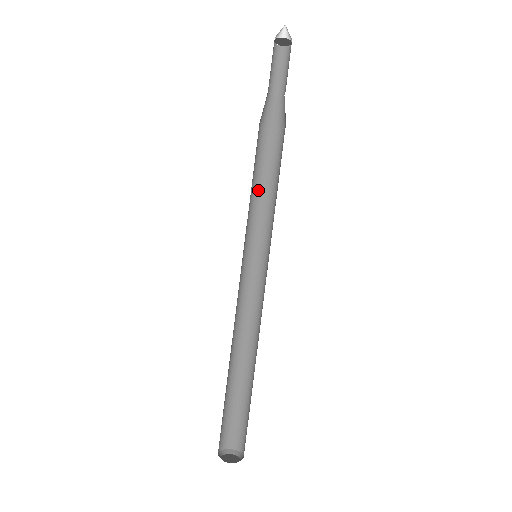
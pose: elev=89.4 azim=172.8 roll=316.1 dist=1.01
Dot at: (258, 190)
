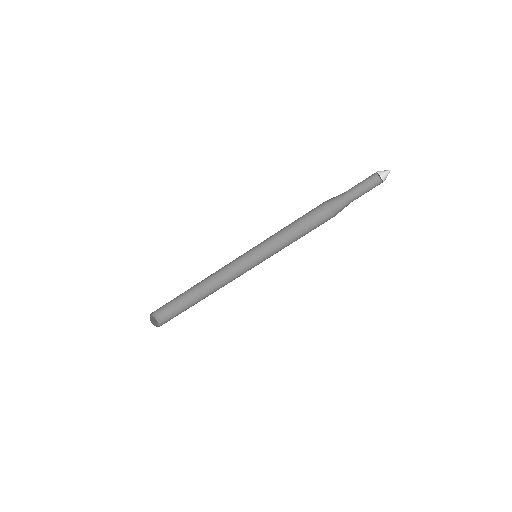
Dot at: (288, 225)
